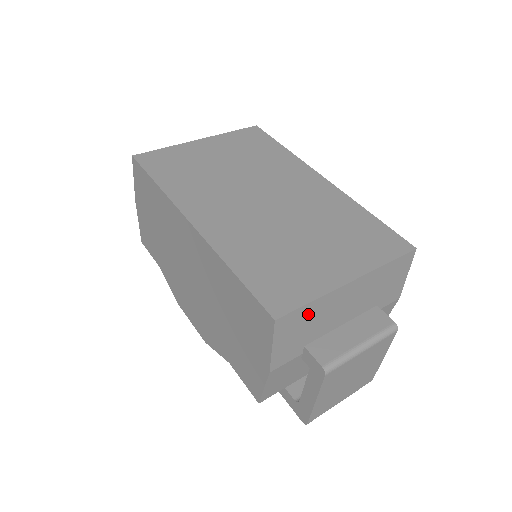
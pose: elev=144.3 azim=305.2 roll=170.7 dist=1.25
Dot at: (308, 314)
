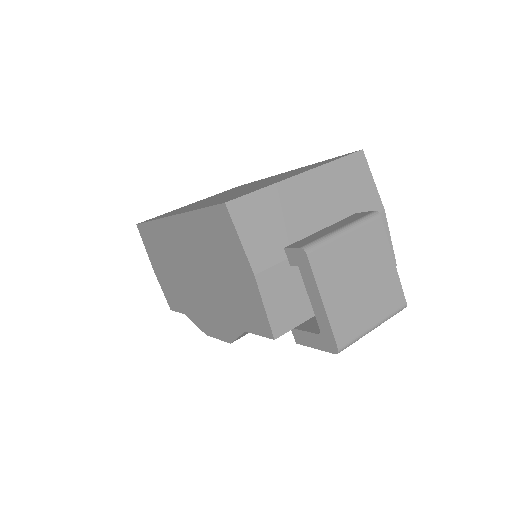
Dot at: (265, 205)
